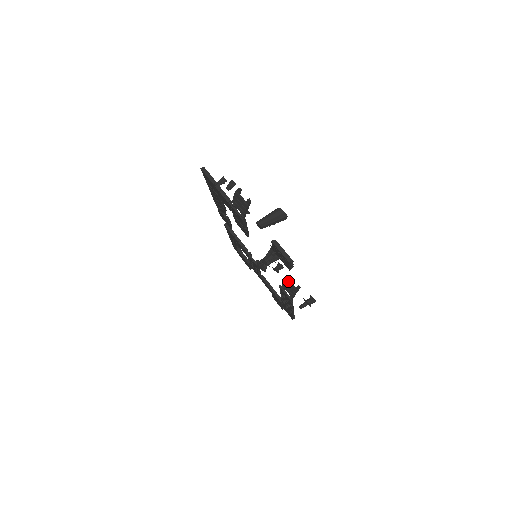
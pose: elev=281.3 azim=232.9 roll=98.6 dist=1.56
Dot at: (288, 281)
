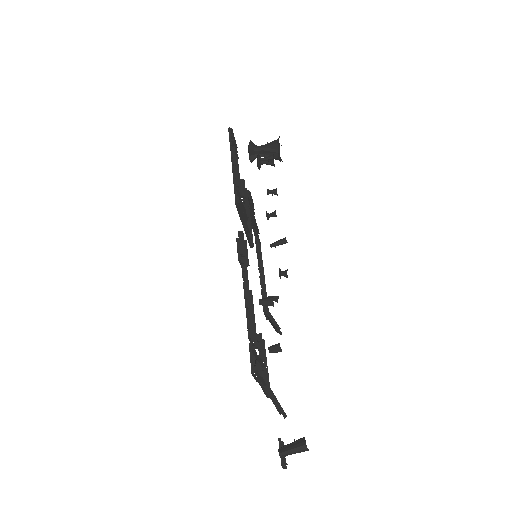
Dot at: (275, 328)
